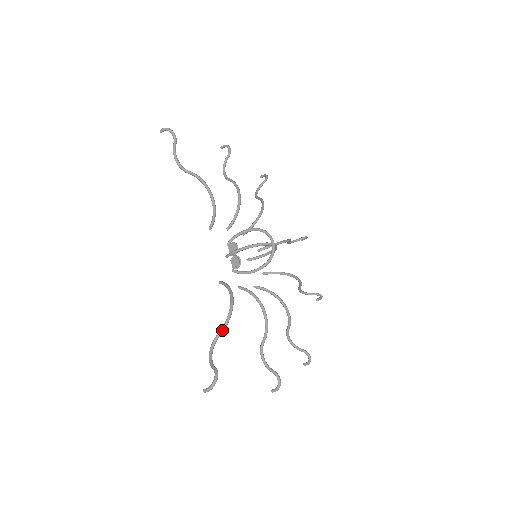
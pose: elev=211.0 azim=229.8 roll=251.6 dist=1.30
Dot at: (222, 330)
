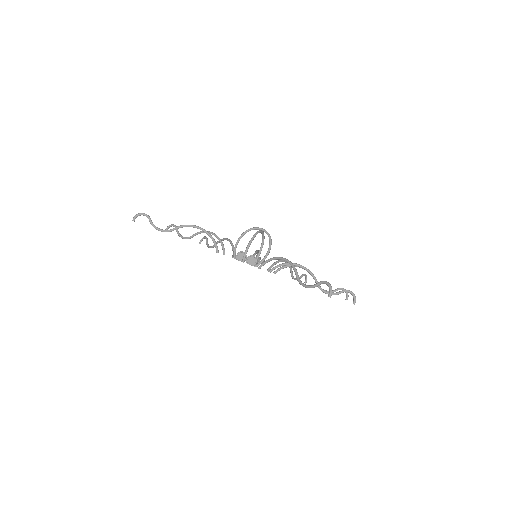
Dot at: (296, 271)
